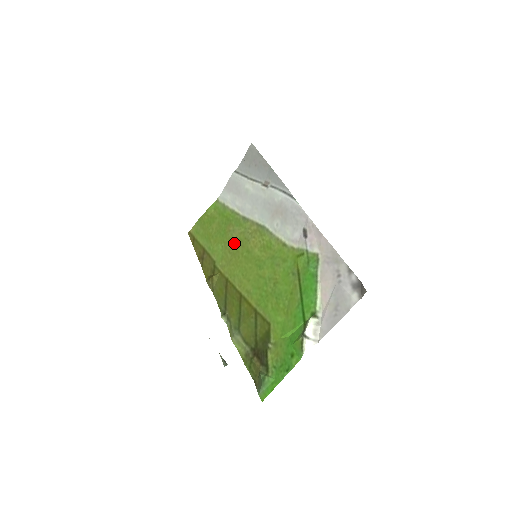
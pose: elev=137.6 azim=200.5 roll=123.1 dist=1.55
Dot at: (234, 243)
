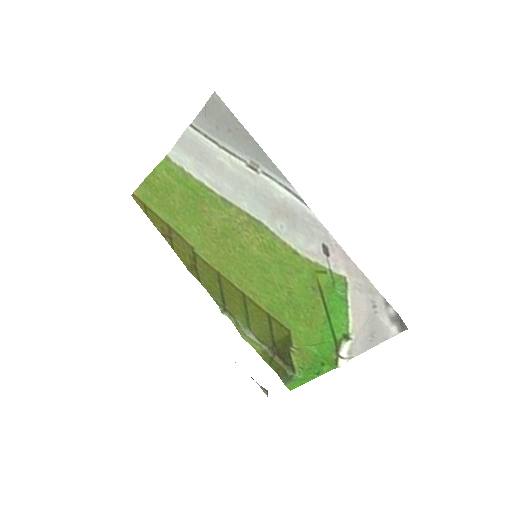
Dot at: (217, 231)
